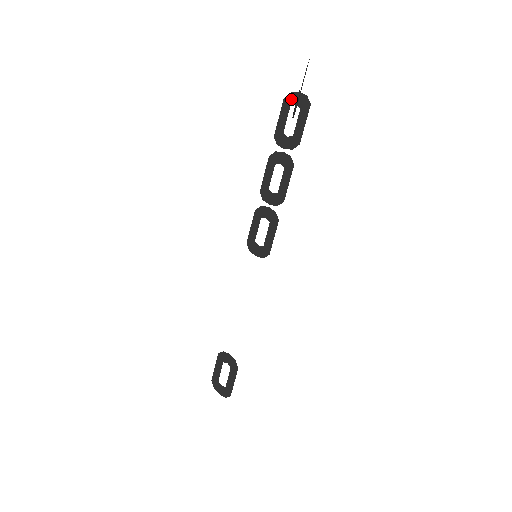
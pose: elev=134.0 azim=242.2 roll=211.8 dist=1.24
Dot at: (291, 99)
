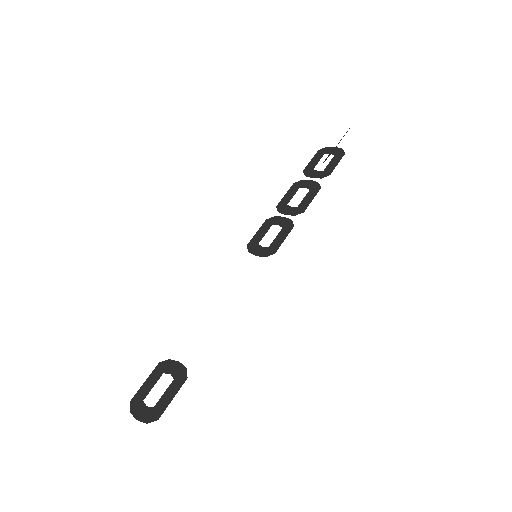
Dot at: (326, 150)
